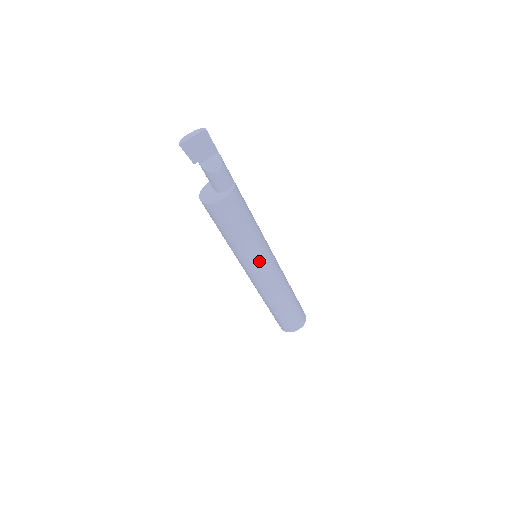
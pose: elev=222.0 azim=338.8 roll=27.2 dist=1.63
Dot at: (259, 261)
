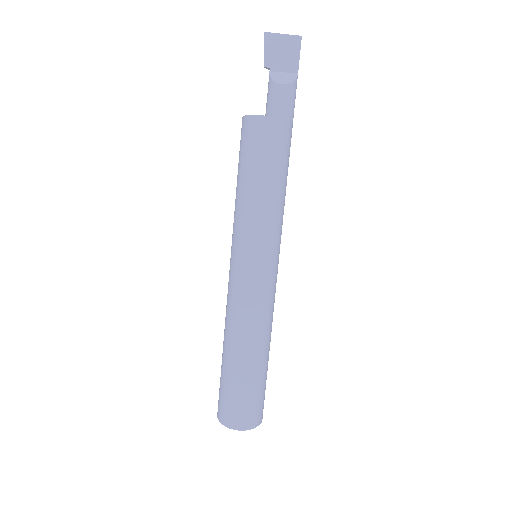
Dot at: (253, 249)
